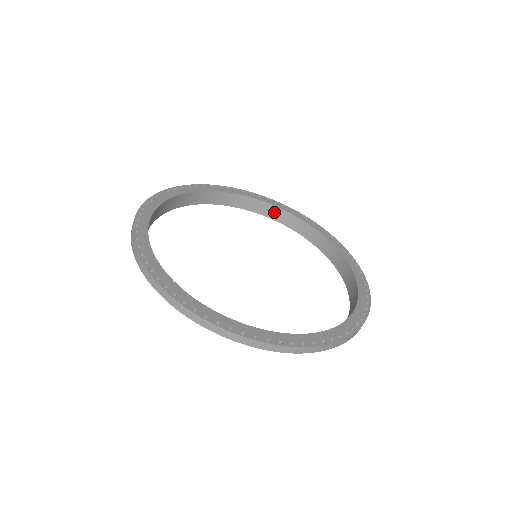
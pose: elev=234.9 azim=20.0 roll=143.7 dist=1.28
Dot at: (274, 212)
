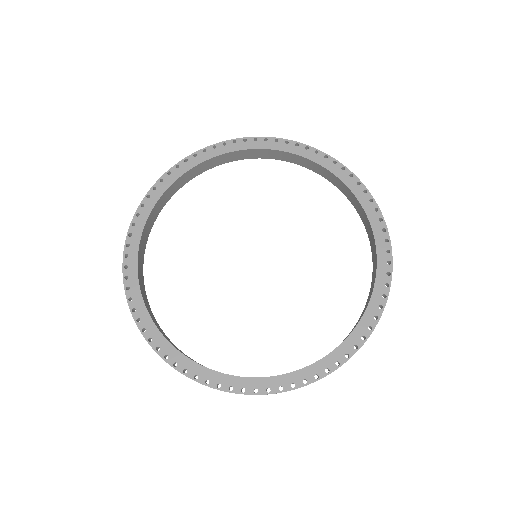
Dot at: (180, 182)
